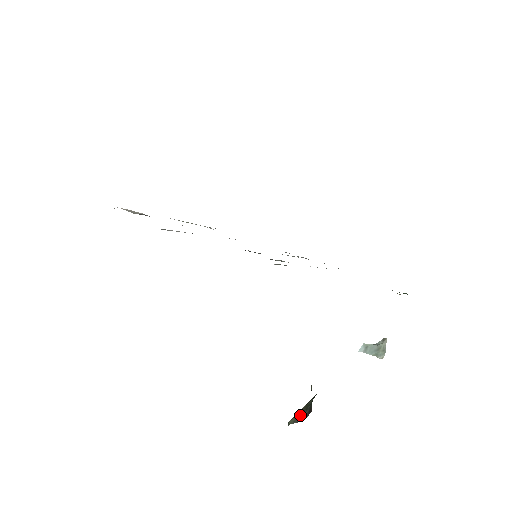
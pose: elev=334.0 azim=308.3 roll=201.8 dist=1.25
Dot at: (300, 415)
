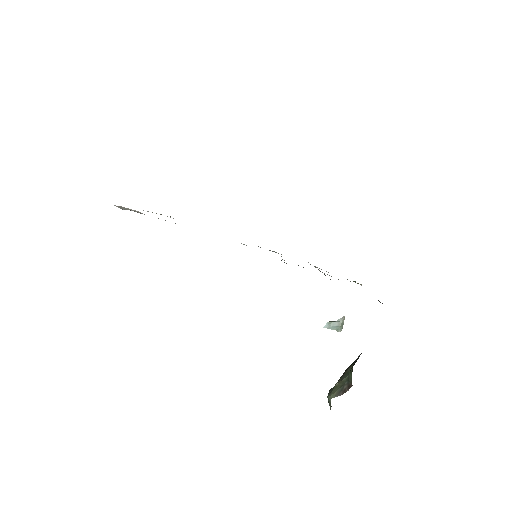
Dot at: (339, 390)
